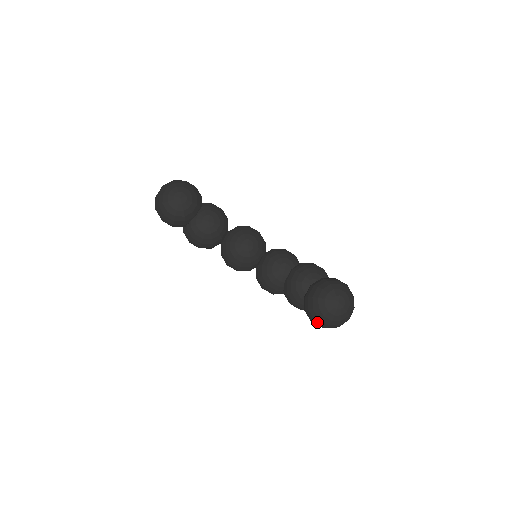
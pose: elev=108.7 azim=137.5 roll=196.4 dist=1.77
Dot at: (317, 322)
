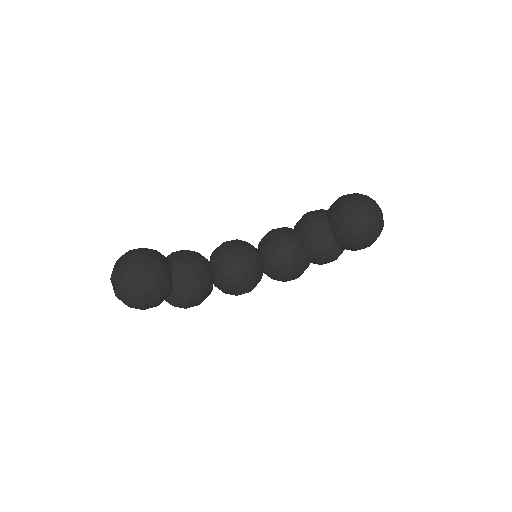
Dot at: (368, 239)
